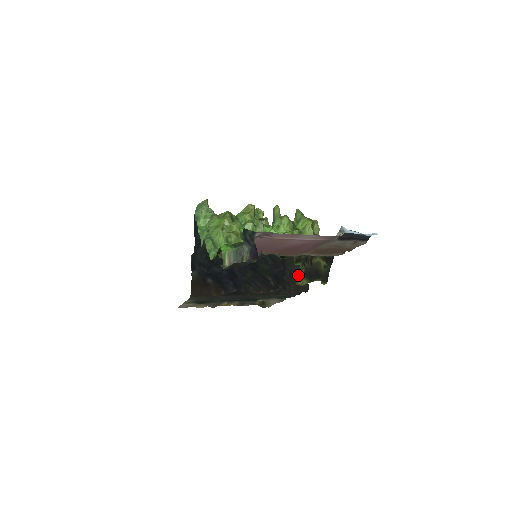
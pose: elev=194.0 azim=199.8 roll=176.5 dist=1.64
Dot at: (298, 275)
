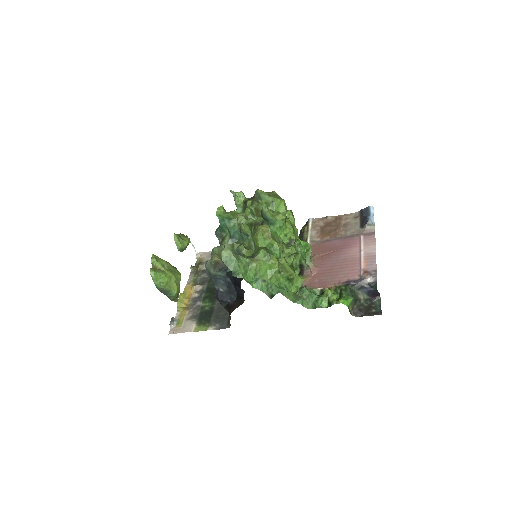
Dot at: occluded
